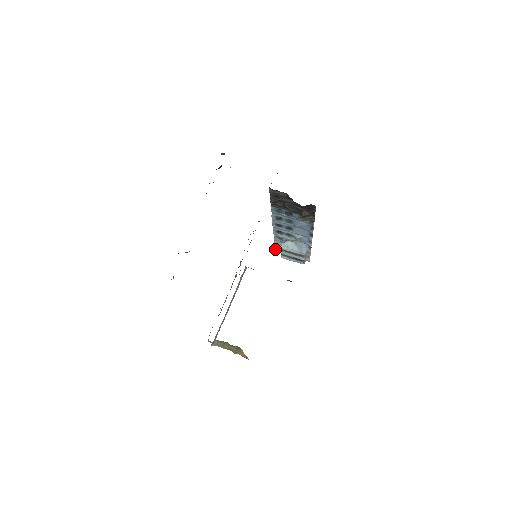
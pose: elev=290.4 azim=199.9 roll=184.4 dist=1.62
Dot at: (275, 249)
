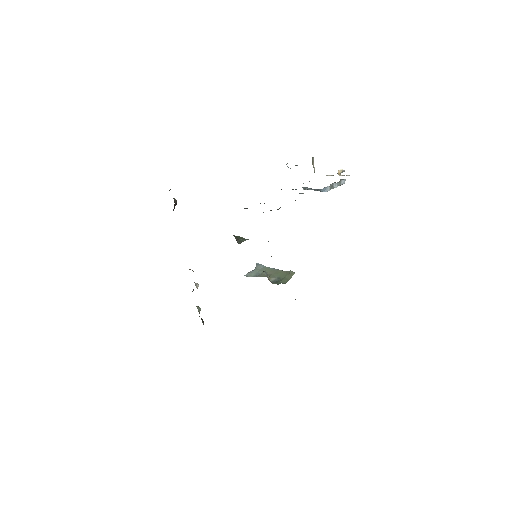
Dot at: occluded
